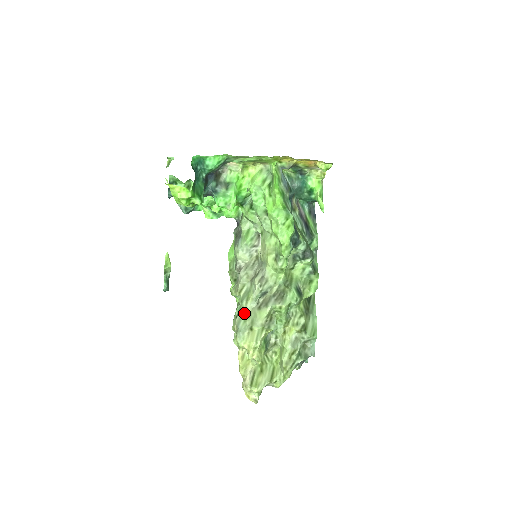
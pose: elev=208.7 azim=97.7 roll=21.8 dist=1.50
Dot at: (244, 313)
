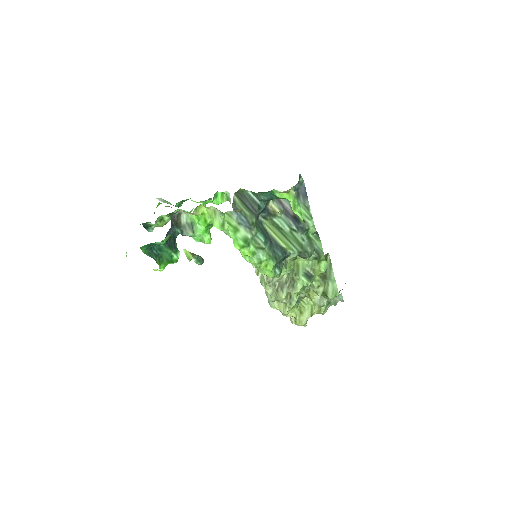
Dot at: (267, 291)
